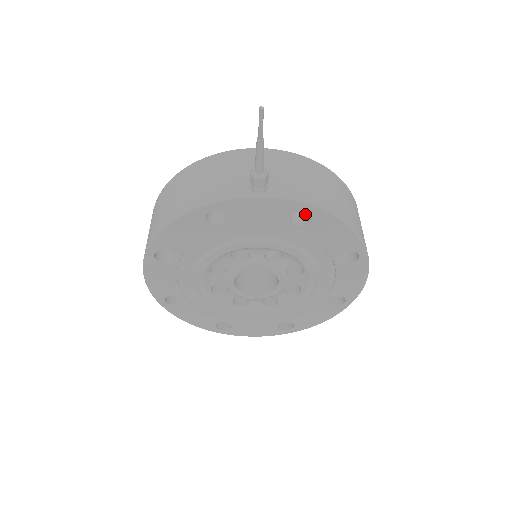
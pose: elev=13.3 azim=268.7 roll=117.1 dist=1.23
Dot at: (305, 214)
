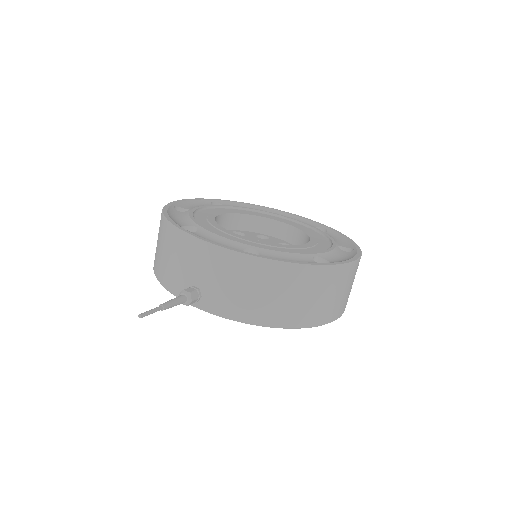
Dot at: occluded
